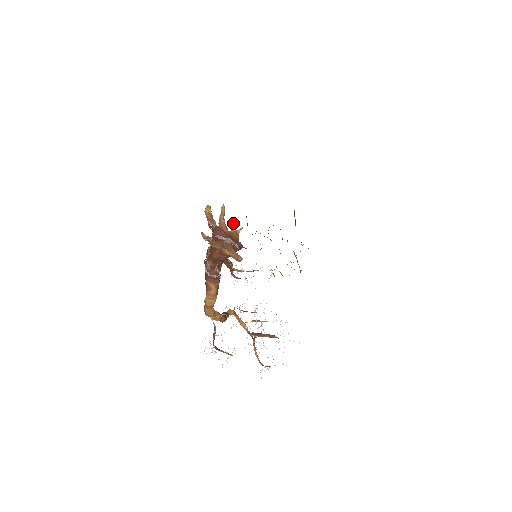
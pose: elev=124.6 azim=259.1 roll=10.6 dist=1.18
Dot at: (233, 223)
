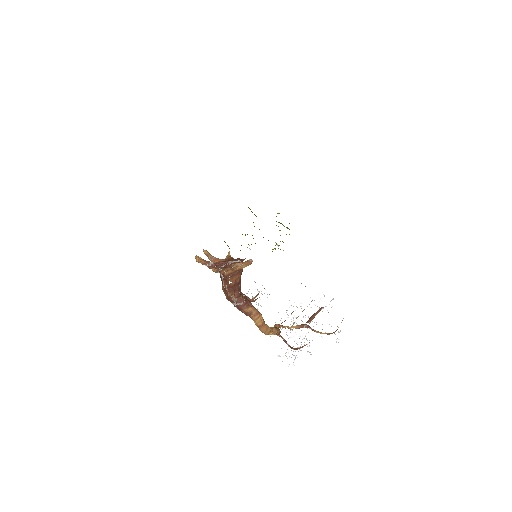
Dot at: (228, 225)
